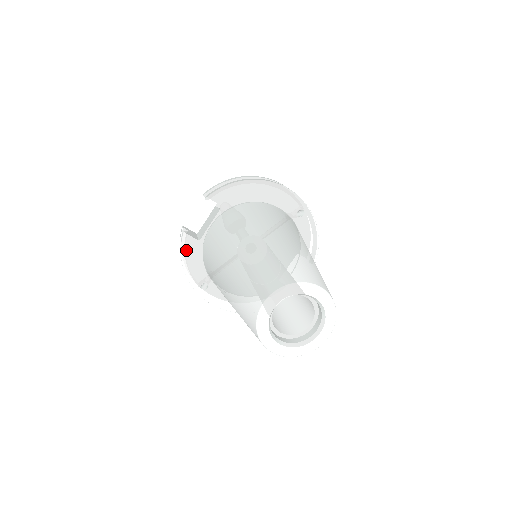
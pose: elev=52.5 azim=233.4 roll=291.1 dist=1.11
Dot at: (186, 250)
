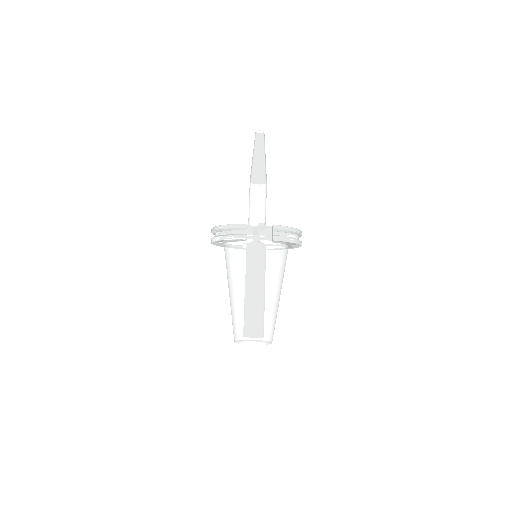
Dot at: (236, 240)
